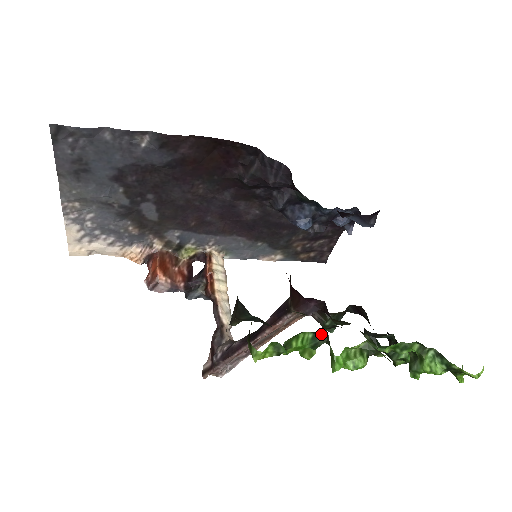
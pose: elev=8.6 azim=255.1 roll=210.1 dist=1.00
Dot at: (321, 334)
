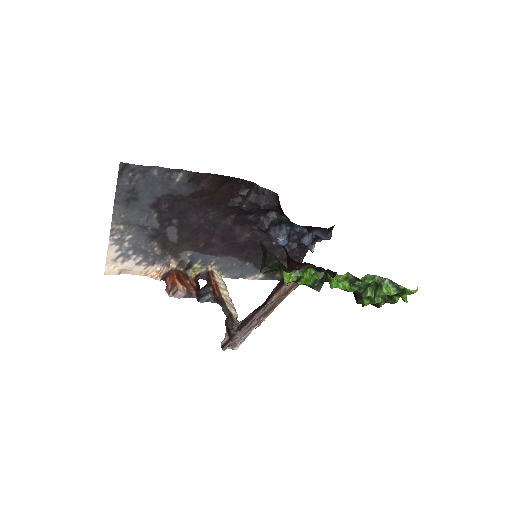
Dot at: (320, 270)
